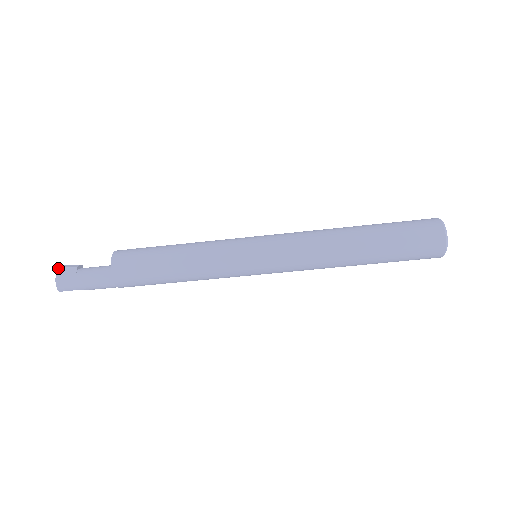
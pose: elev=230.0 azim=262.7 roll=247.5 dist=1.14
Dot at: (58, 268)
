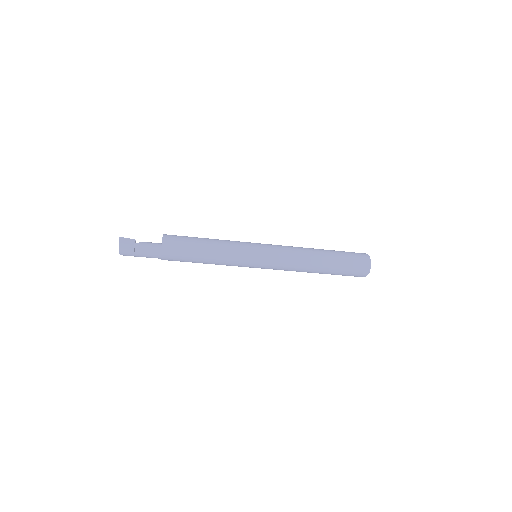
Dot at: (120, 247)
